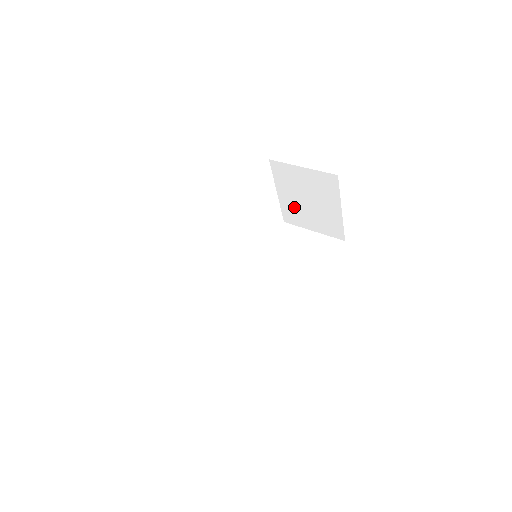
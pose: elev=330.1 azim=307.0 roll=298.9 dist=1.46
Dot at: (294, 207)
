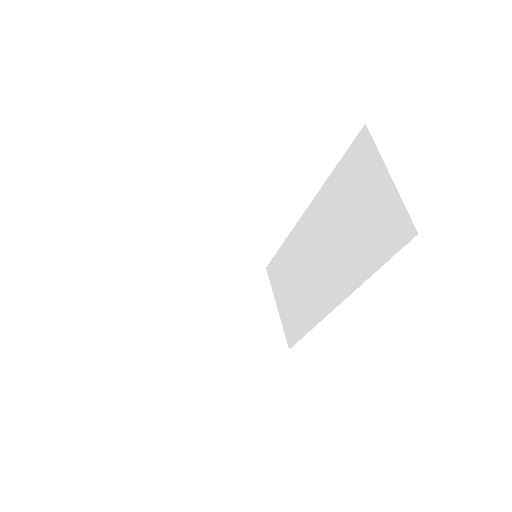
Dot at: occluded
